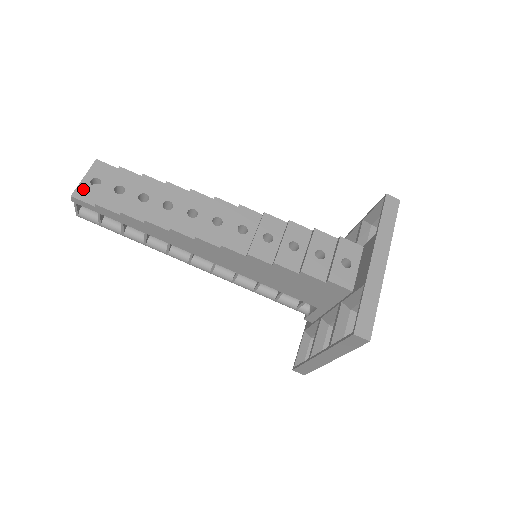
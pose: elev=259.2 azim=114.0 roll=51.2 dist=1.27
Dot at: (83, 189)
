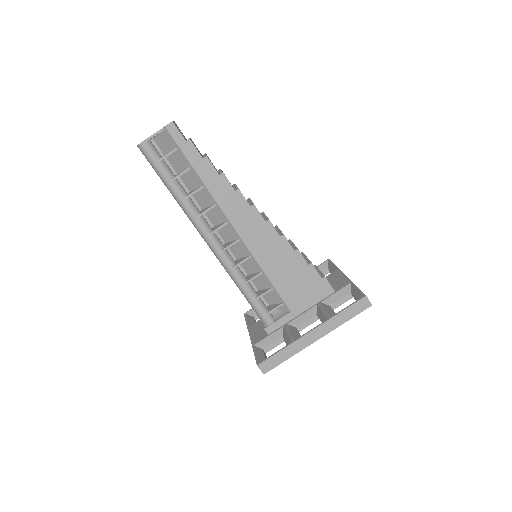
Dot at: (176, 126)
